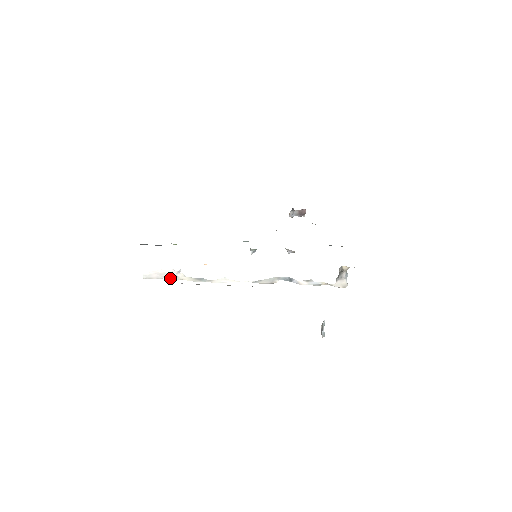
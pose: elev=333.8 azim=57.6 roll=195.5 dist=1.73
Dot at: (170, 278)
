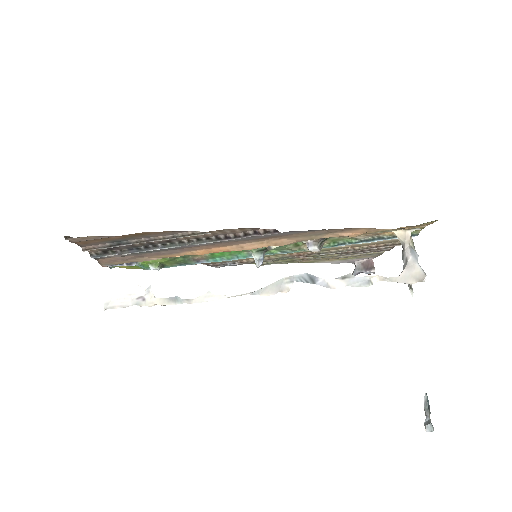
Dot at: (137, 305)
